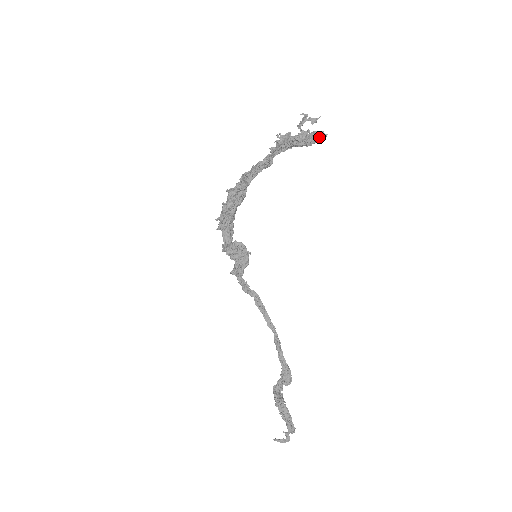
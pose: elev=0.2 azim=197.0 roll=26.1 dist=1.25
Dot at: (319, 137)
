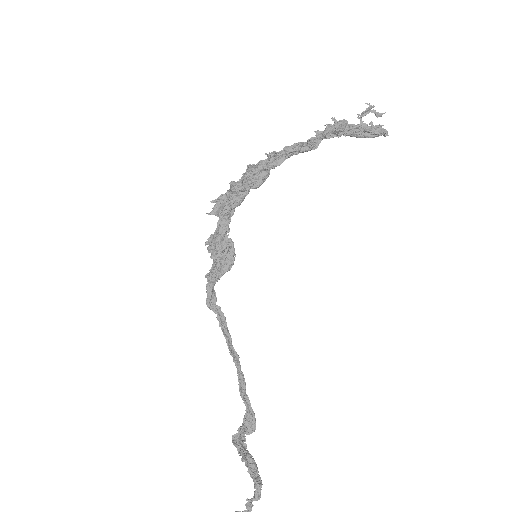
Dot at: (383, 131)
